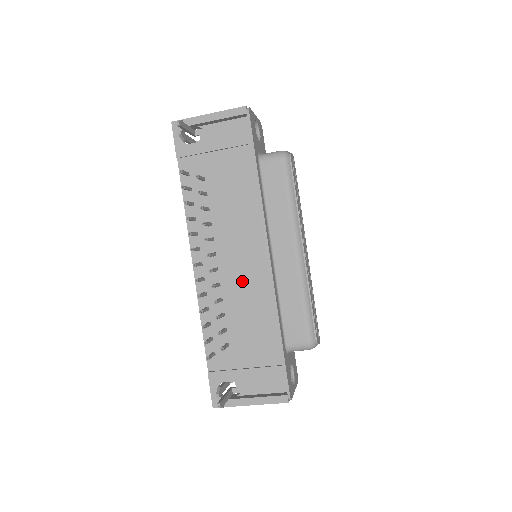
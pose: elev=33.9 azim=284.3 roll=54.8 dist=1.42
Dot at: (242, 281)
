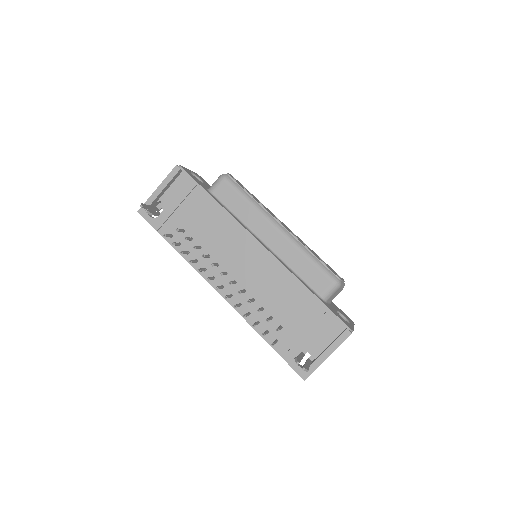
Dot at: (257, 276)
